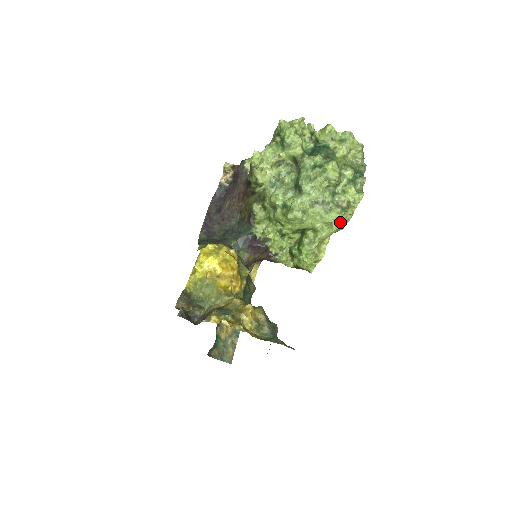
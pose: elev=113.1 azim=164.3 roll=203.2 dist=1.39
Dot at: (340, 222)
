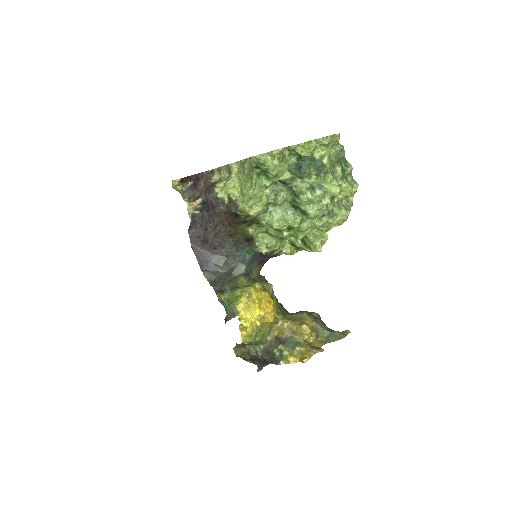
Dot at: (345, 218)
